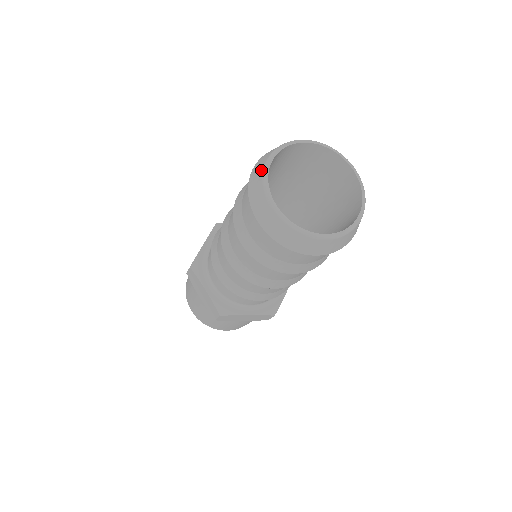
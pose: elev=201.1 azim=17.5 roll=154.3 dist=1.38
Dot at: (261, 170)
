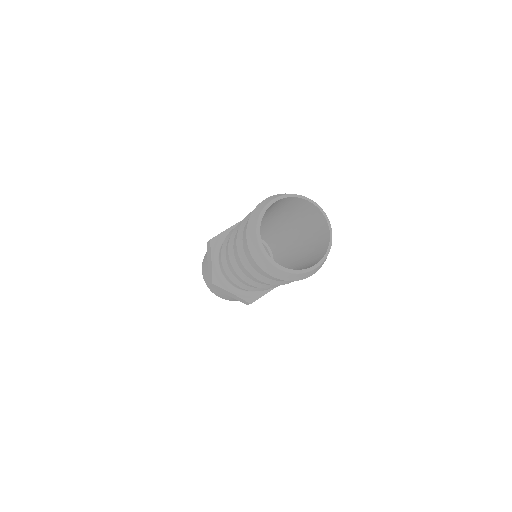
Dot at: (256, 244)
